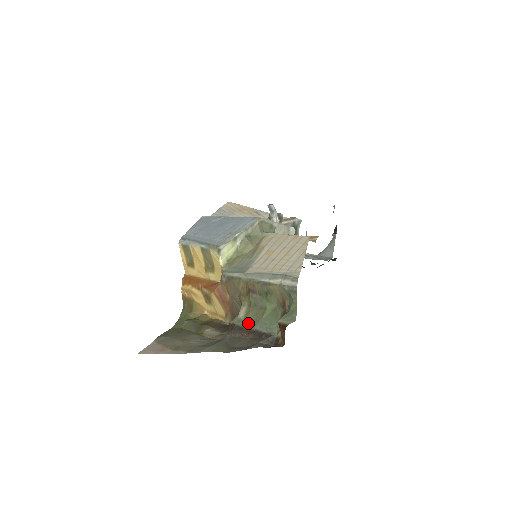
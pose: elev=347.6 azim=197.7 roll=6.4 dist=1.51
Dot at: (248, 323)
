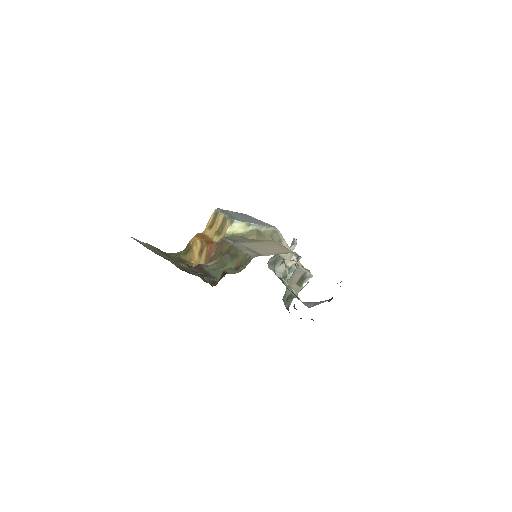
Dot at: (208, 268)
